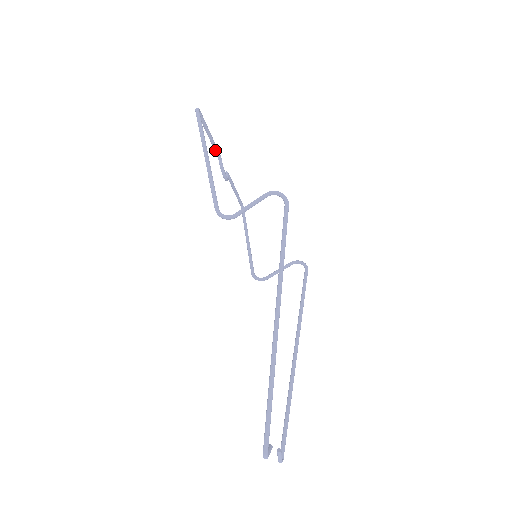
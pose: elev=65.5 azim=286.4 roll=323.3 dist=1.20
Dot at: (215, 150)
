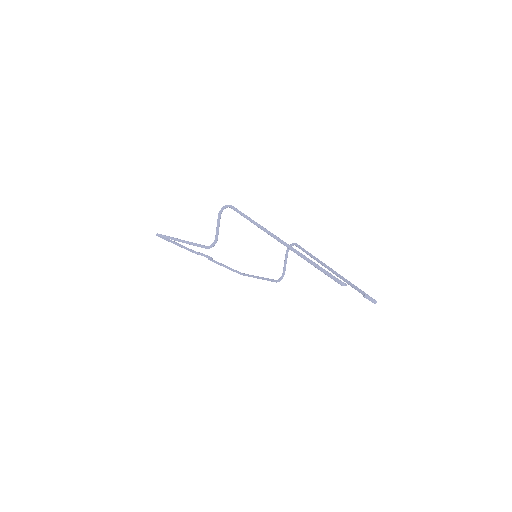
Dot at: (189, 250)
